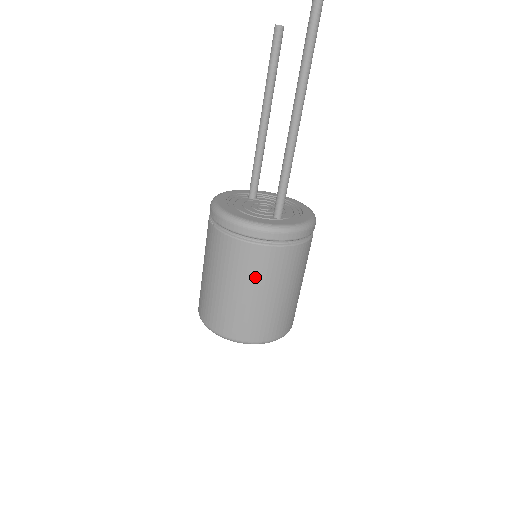
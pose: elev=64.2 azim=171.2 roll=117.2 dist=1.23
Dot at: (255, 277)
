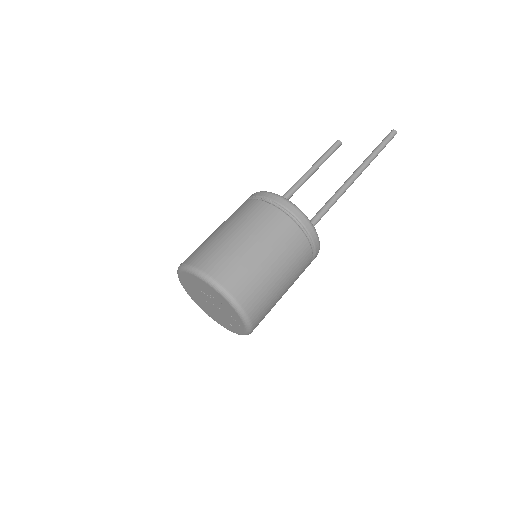
Dot at: (288, 258)
